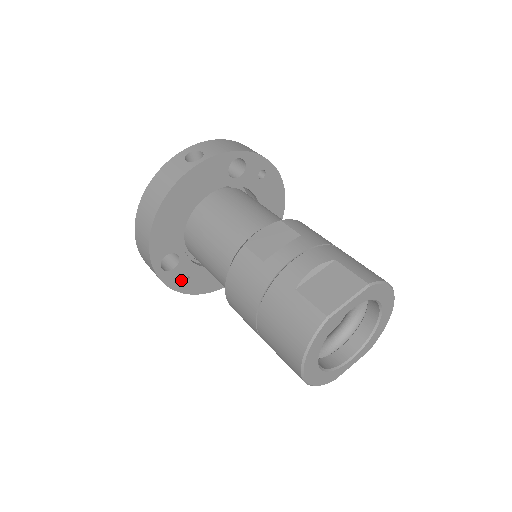
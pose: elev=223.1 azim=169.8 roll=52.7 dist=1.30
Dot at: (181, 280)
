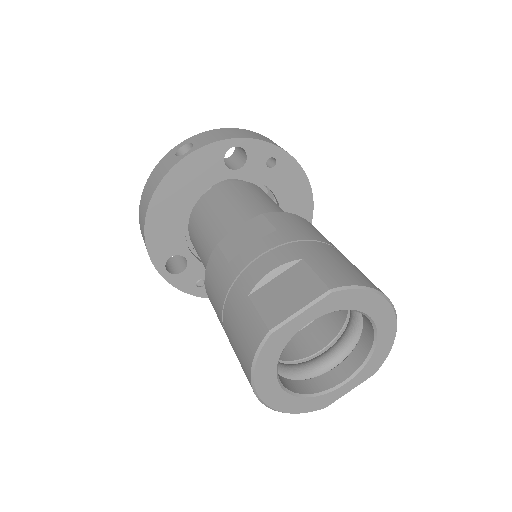
Dot at: (195, 283)
